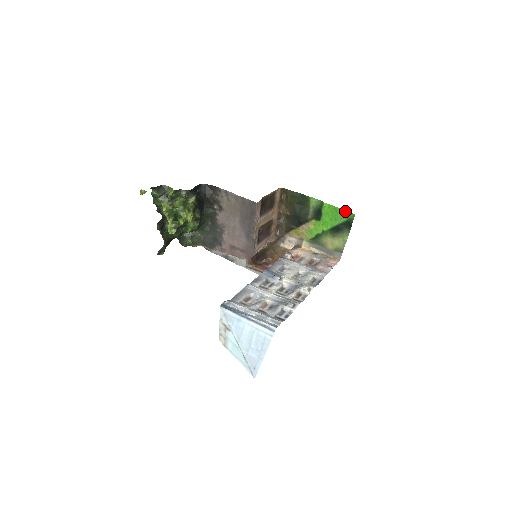
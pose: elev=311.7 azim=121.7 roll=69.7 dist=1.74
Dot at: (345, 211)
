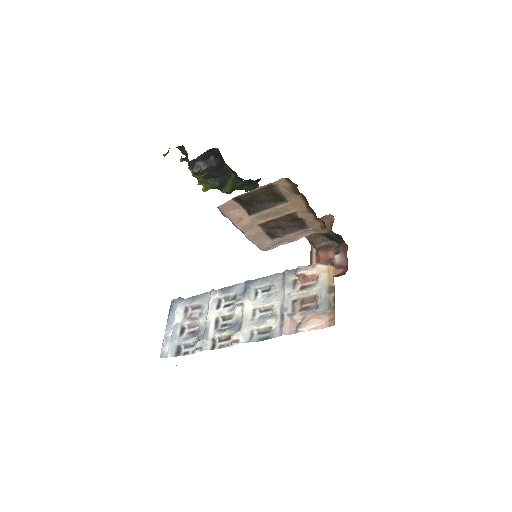
Dot at: occluded
